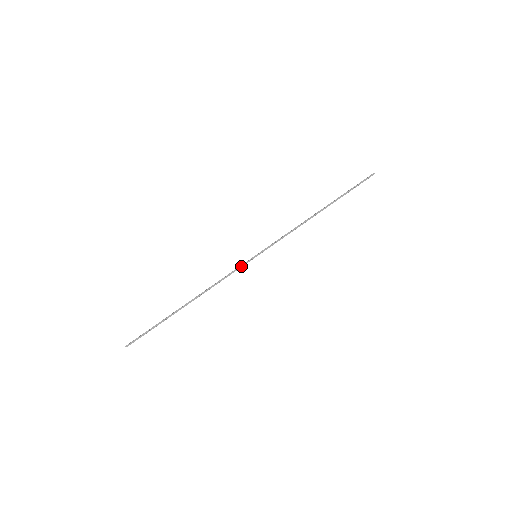
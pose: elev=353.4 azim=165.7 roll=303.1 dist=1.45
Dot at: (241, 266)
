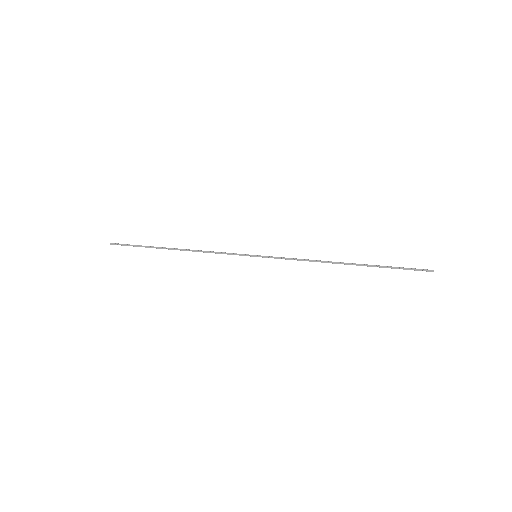
Dot at: (237, 254)
